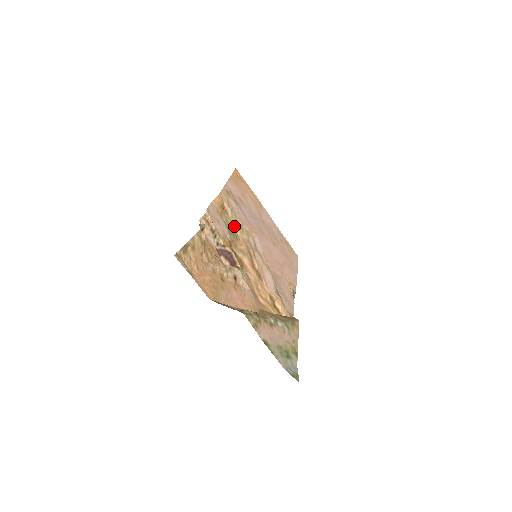
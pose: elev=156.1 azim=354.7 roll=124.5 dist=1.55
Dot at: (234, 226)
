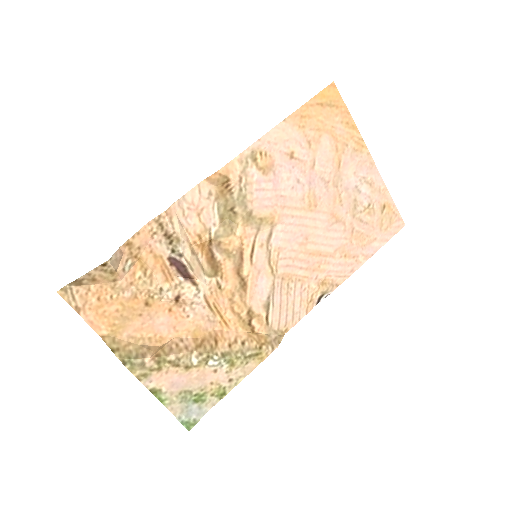
Dot at: (236, 212)
